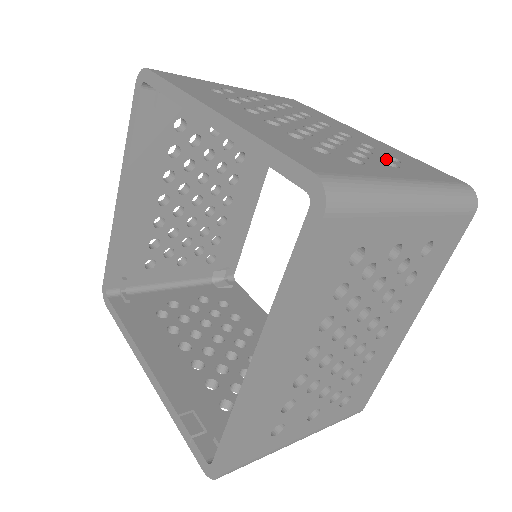
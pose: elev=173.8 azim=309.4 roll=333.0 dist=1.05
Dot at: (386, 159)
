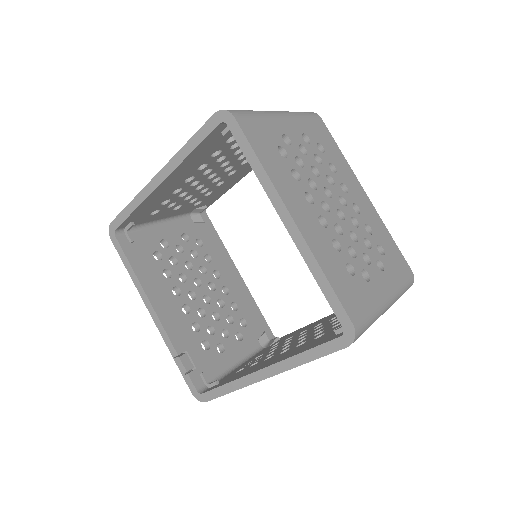
Dot at: (378, 255)
